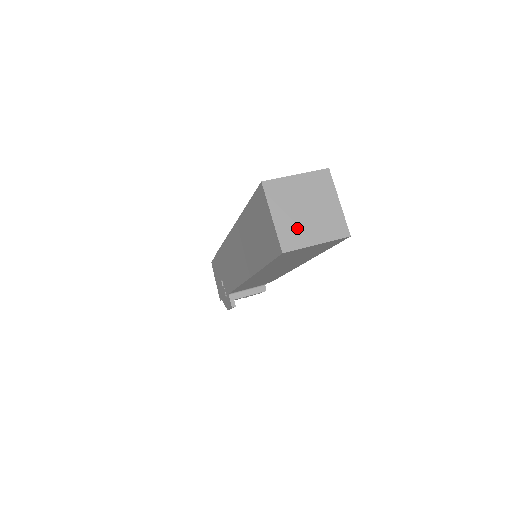
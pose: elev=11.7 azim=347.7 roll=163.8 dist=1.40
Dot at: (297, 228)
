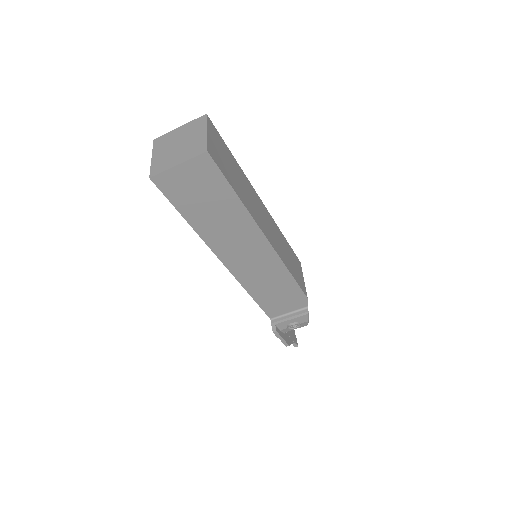
Dot at: (167, 159)
